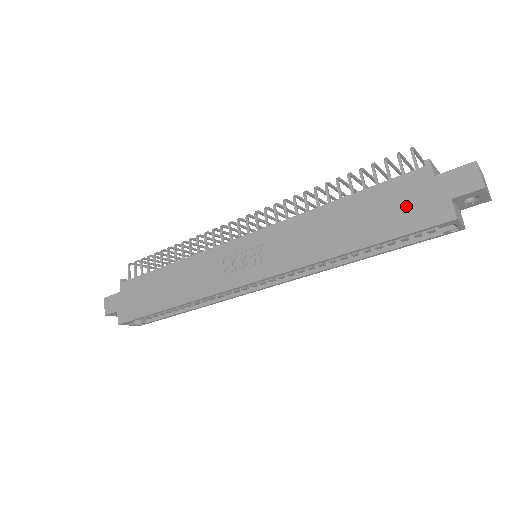
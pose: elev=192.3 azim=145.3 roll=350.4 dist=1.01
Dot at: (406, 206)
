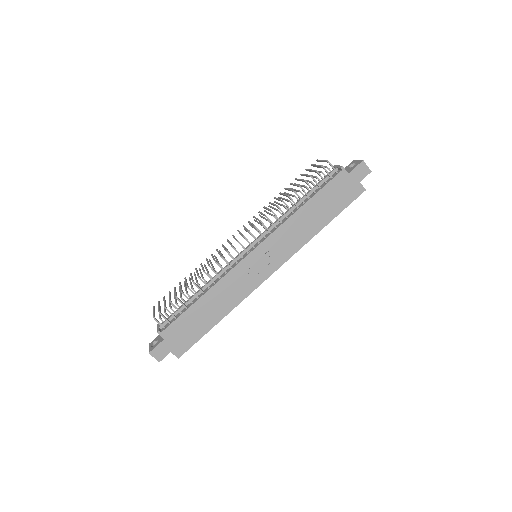
Dot at: (342, 193)
